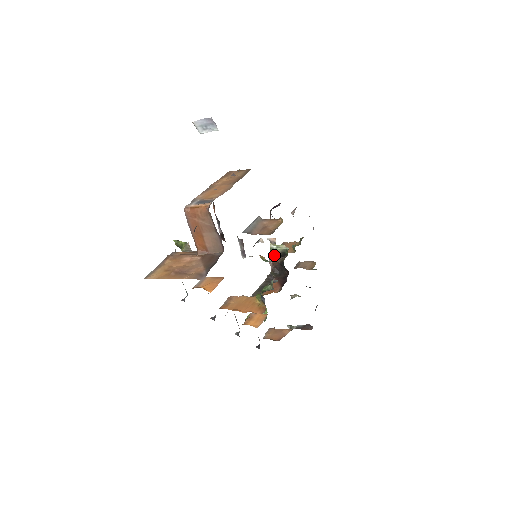
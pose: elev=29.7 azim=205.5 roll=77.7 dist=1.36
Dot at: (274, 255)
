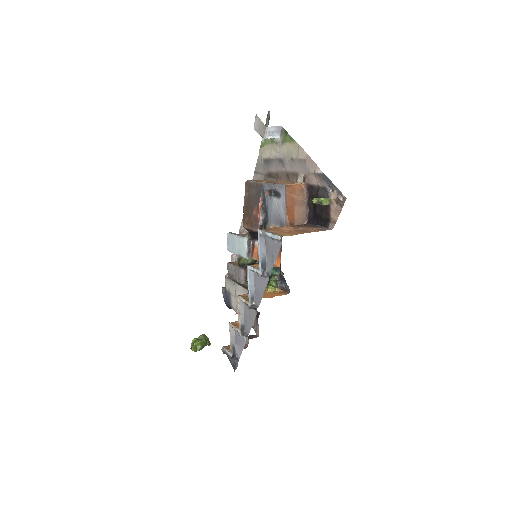
Dot at: (250, 262)
